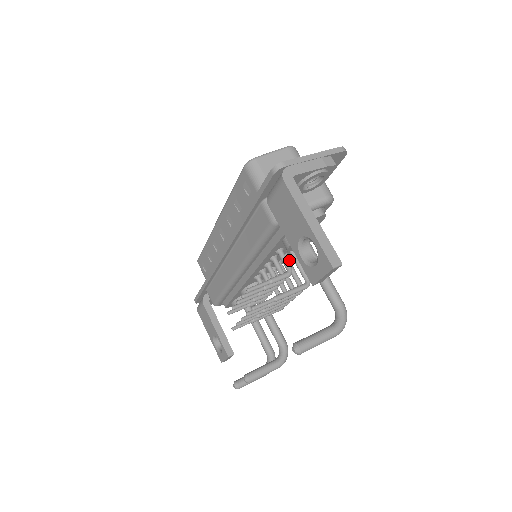
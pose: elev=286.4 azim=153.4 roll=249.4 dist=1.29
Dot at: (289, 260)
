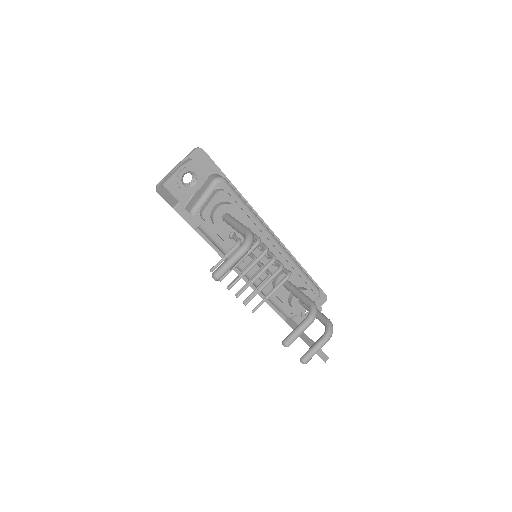
Dot at: occluded
